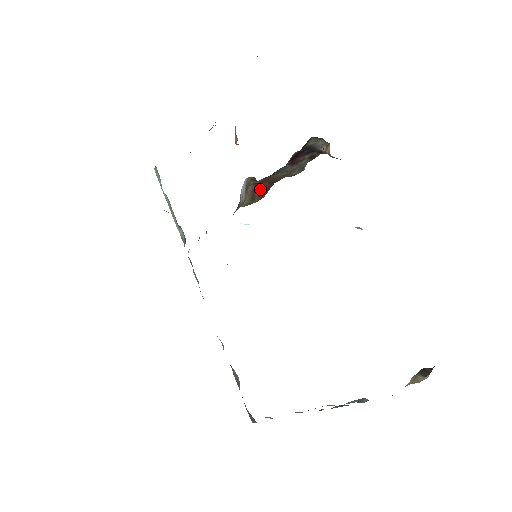
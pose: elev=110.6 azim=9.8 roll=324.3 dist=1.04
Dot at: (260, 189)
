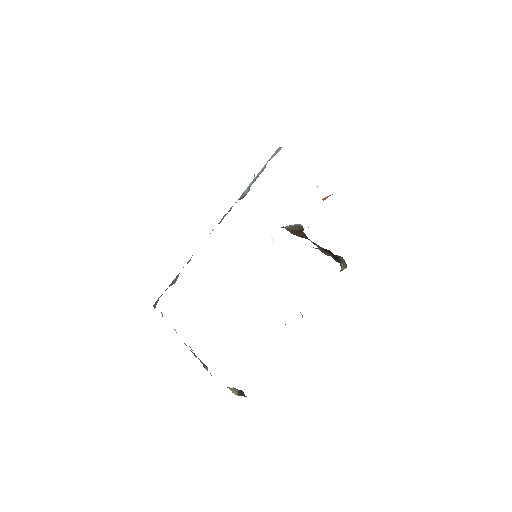
Dot at: (300, 234)
